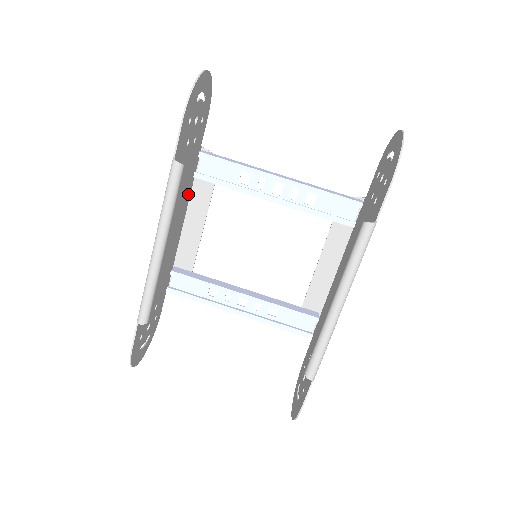
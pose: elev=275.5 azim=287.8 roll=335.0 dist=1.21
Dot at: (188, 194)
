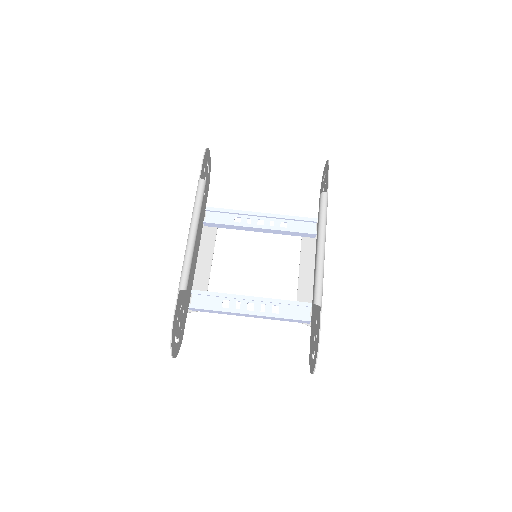
Dot at: (200, 236)
